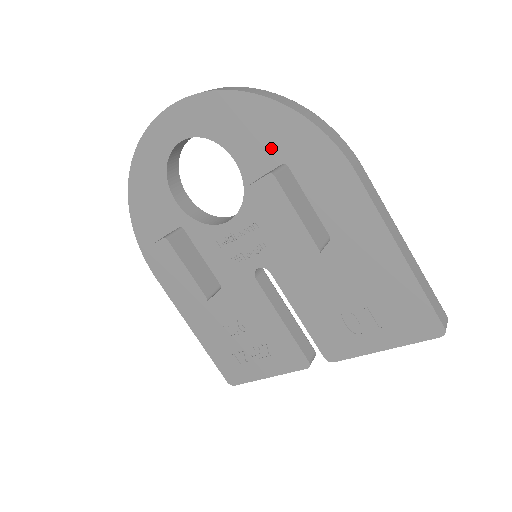
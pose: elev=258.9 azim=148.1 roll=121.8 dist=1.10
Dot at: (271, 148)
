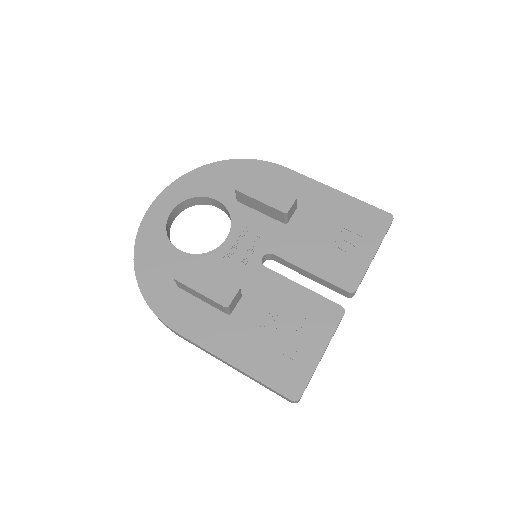
Dot at: (235, 181)
